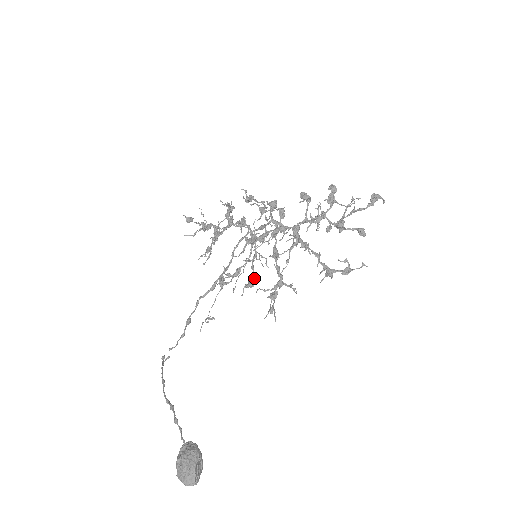
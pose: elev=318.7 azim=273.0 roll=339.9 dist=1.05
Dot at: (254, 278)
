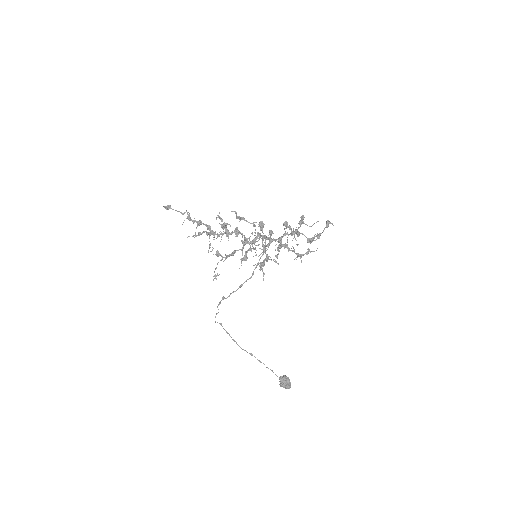
Dot at: occluded
